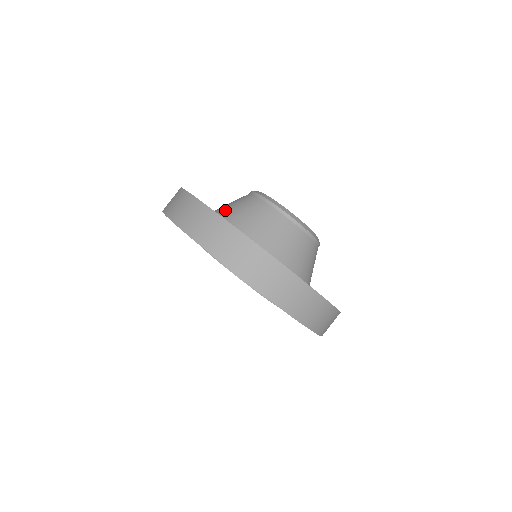
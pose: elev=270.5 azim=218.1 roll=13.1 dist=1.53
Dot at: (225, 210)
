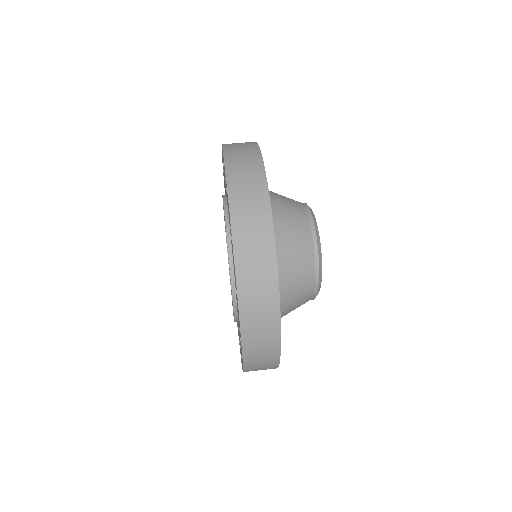
Dot at: (272, 195)
